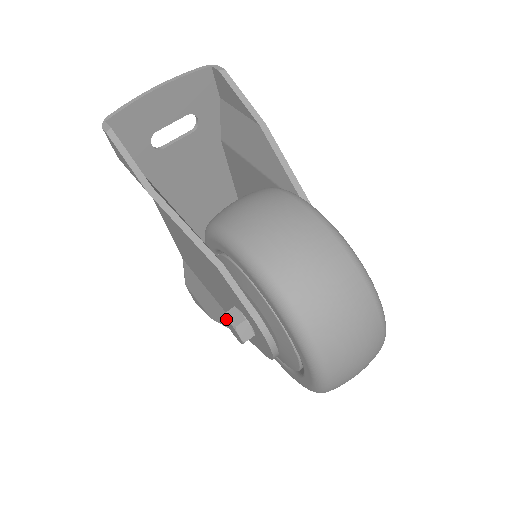
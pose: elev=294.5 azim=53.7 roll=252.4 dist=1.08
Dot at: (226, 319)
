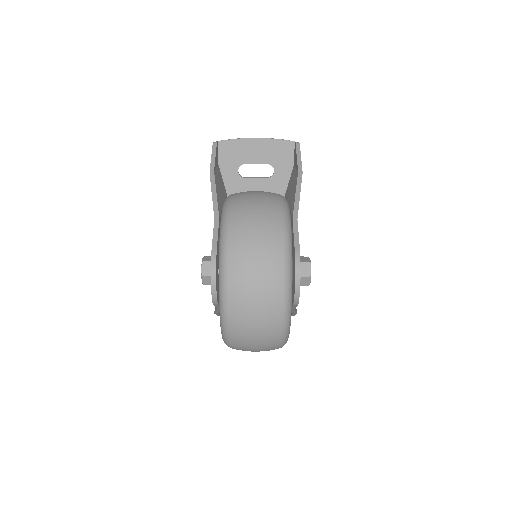
Dot at: occluded
